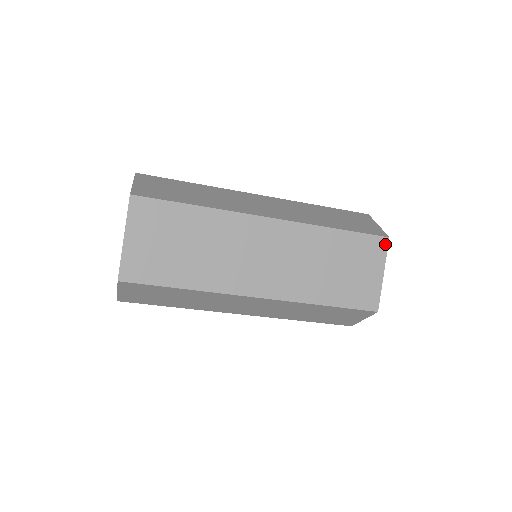
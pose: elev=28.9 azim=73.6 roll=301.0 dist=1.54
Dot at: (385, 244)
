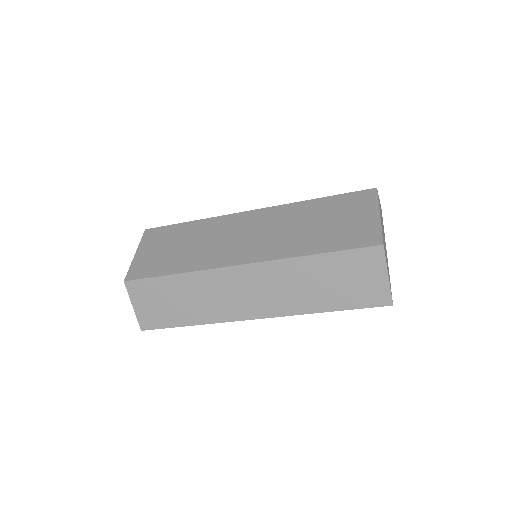
Dot at: (373, 193)
